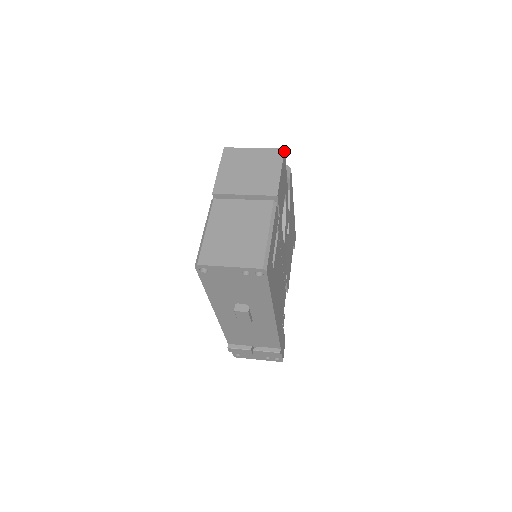
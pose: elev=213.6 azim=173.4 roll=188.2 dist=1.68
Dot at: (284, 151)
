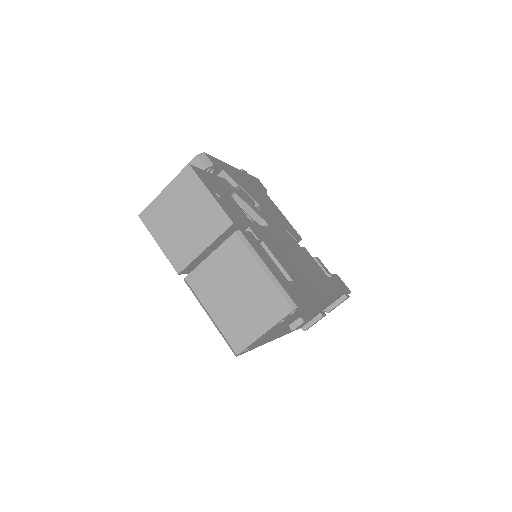
Dot at: (191, 167)
